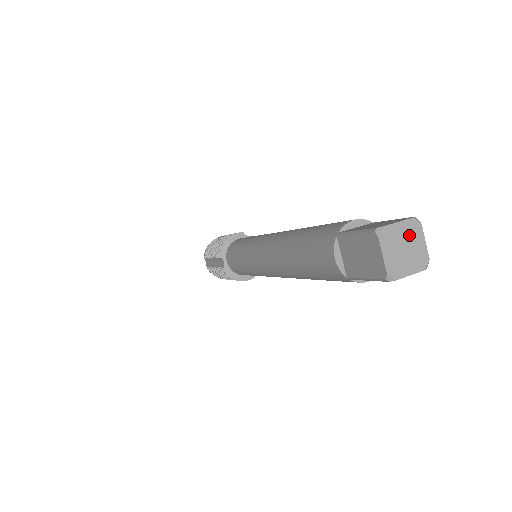
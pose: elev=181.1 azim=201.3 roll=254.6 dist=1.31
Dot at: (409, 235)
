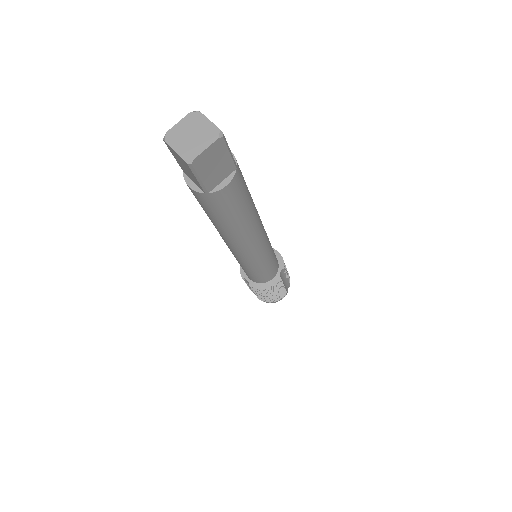
Dot at: (192, 125)
